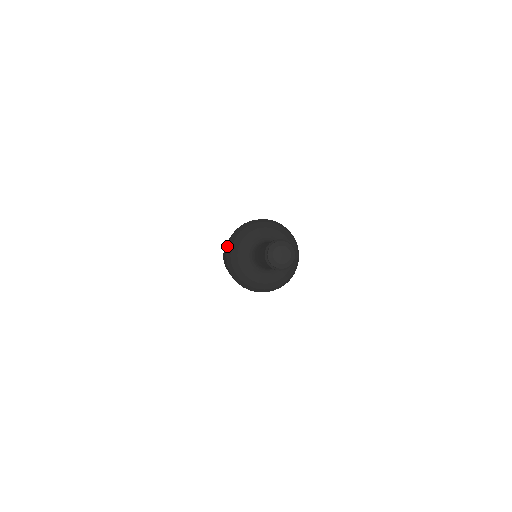
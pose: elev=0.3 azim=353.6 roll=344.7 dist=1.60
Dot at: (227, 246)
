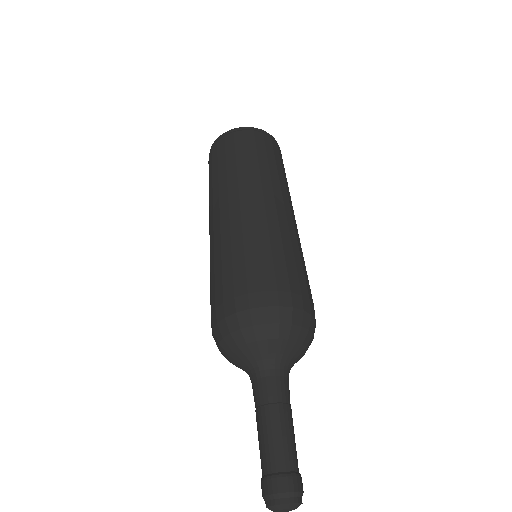
Dot at: occluded
